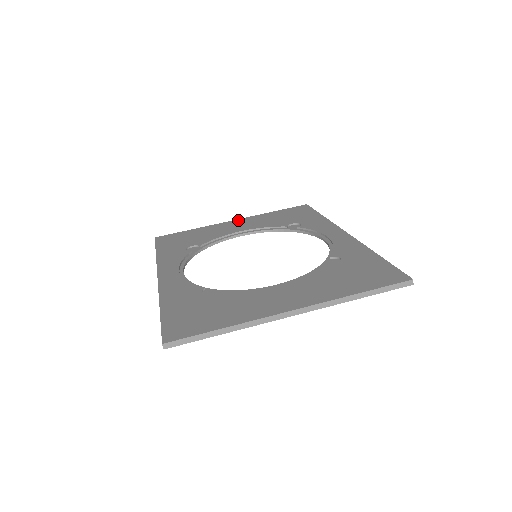
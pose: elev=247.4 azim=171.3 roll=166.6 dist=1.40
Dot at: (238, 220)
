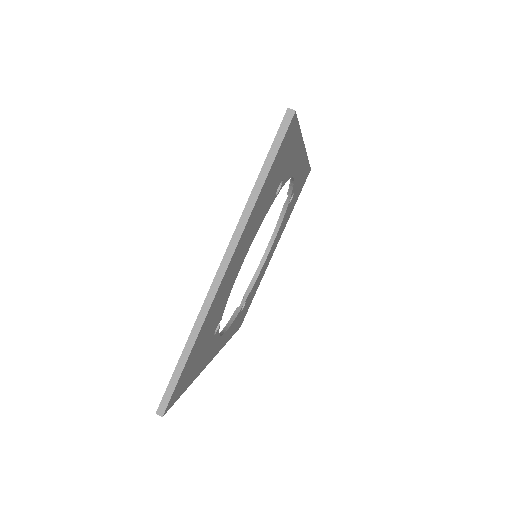
Dot at: occluded
